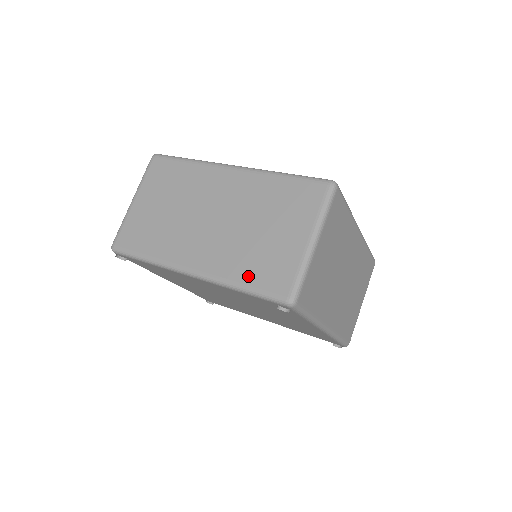
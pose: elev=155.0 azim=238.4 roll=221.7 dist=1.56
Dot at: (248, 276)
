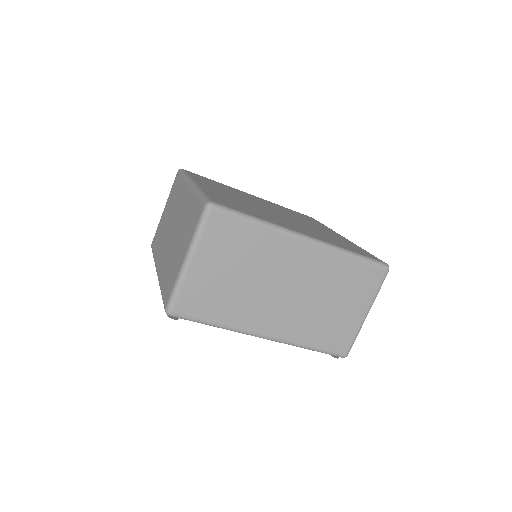
Dot at: (164, 283)
